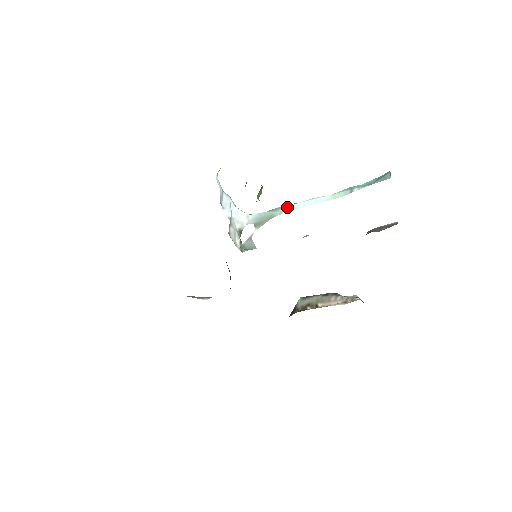
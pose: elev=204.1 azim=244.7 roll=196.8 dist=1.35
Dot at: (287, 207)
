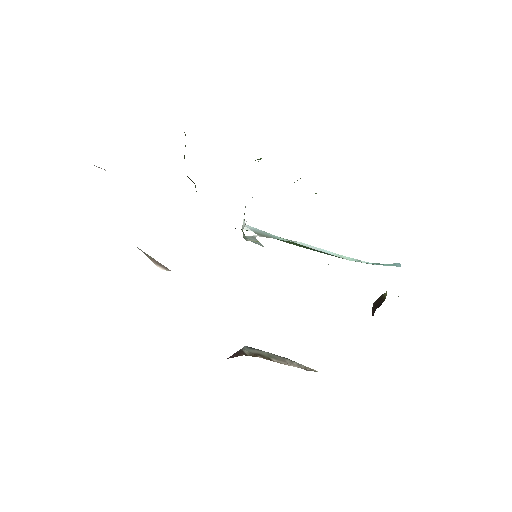
Dot at: (291, 240)
